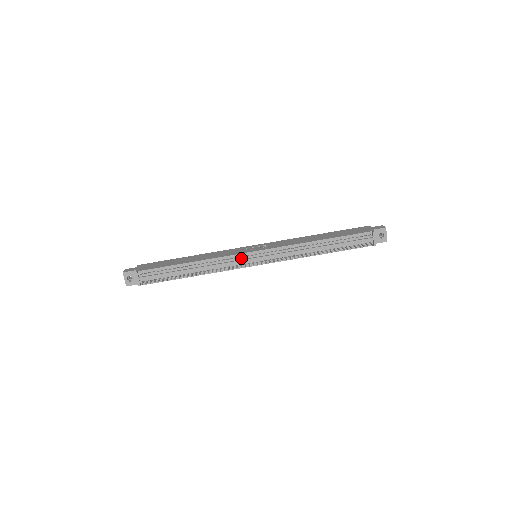
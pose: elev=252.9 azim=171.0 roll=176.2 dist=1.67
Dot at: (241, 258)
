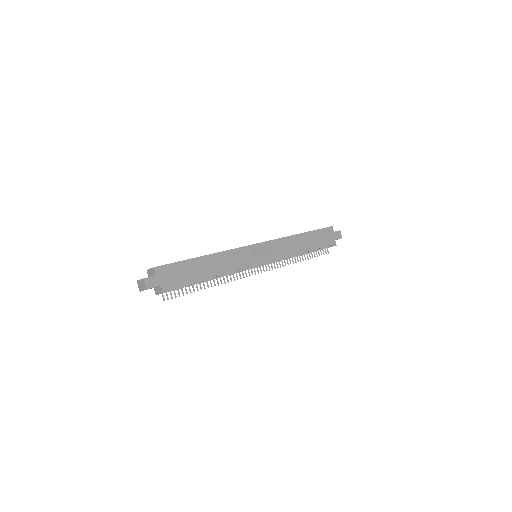
Dot at: (250, 267)
